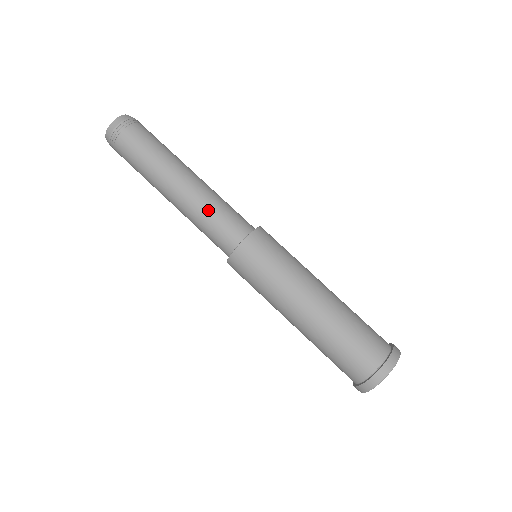
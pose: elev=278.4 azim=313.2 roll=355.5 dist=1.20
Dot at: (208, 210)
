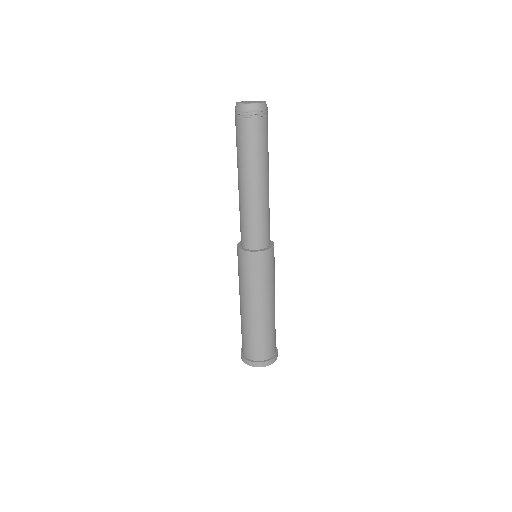
Dot at: (259, 216)
